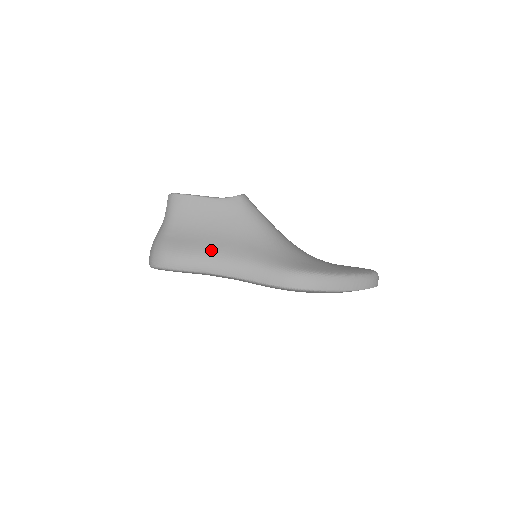
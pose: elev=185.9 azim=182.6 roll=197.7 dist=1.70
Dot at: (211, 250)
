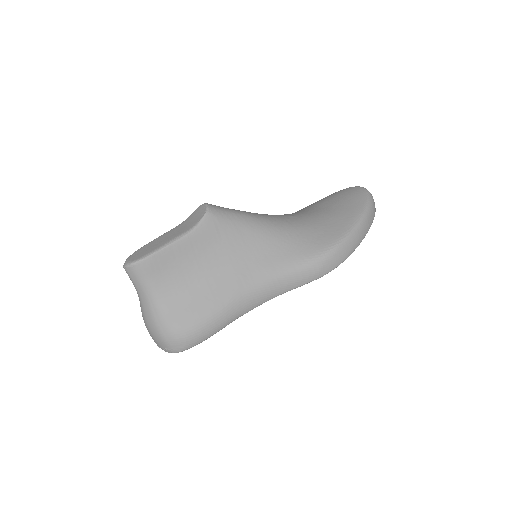
Dot at: (228, 295)
